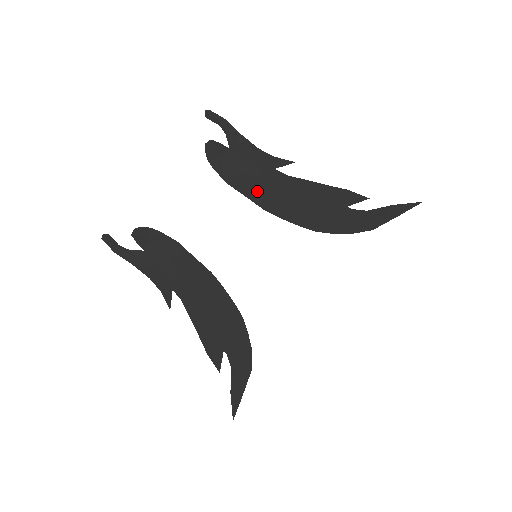
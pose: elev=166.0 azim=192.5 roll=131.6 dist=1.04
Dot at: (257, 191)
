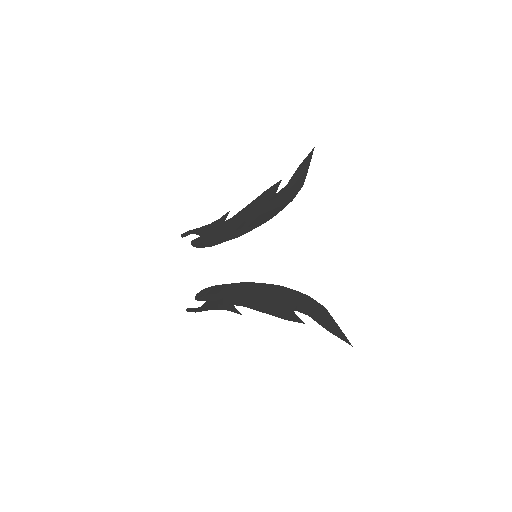
Dot at: (227, 235)
